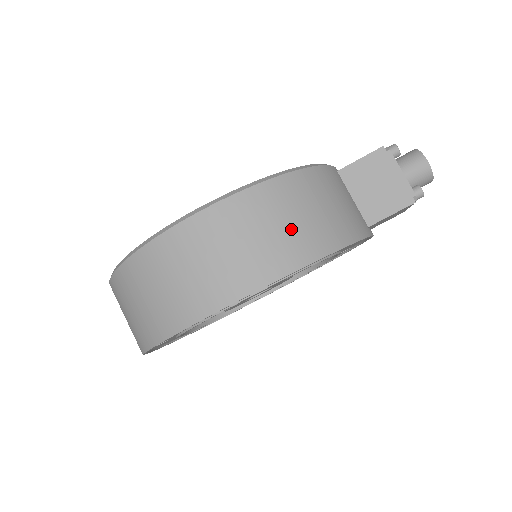
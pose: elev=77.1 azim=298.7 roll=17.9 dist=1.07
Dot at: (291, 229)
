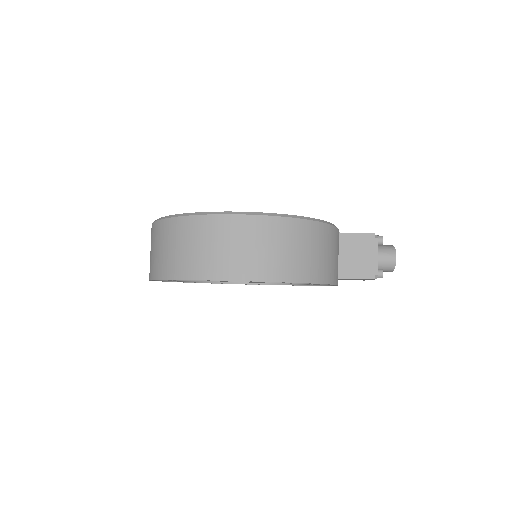
Dot at: (295, 256)
